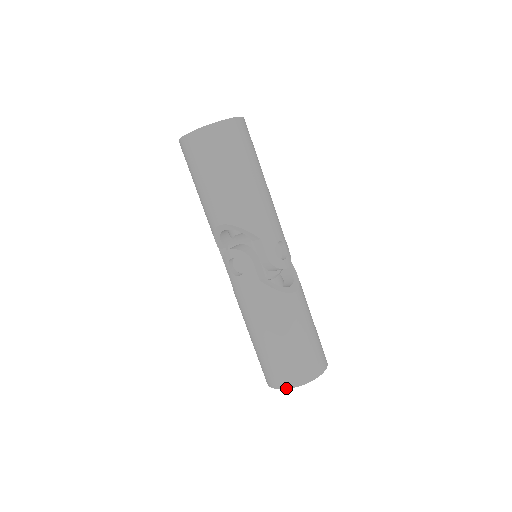
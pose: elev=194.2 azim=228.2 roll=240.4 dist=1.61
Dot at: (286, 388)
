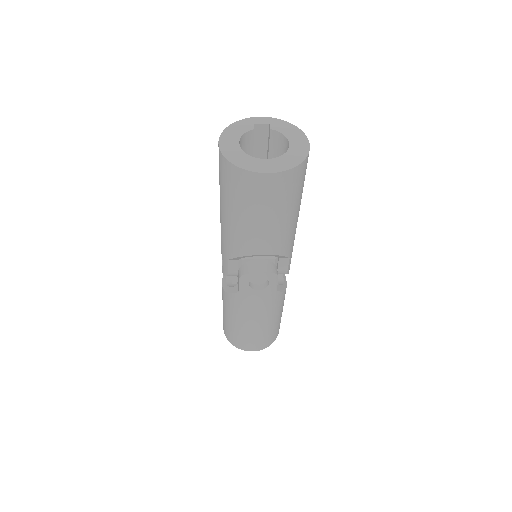
Dot at: occluded
